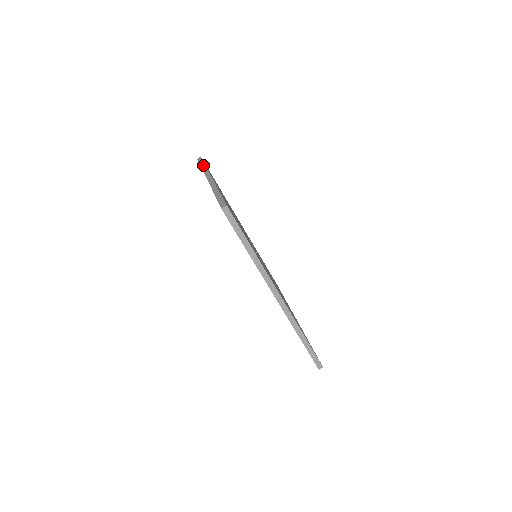
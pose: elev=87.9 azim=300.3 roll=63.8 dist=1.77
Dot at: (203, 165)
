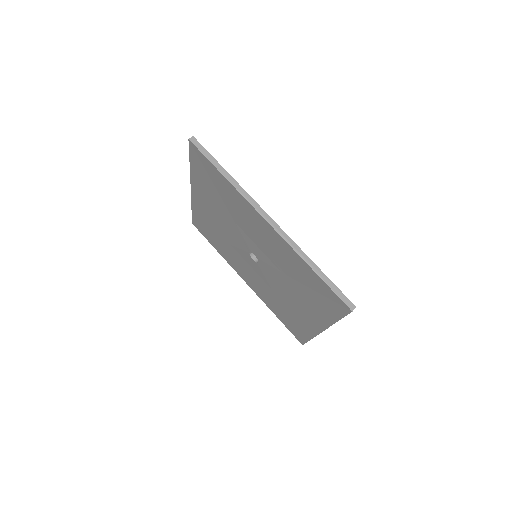
Dot at: occluded
